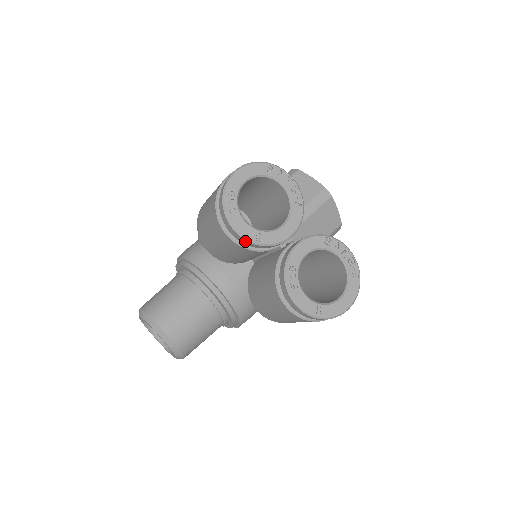
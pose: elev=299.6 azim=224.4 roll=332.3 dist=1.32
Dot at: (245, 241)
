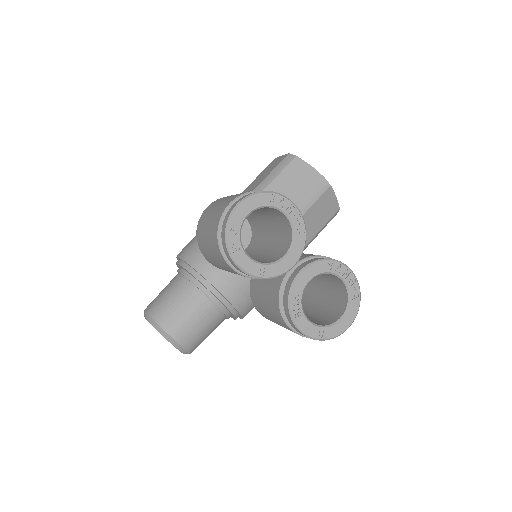
Dot at: (249, 275)
